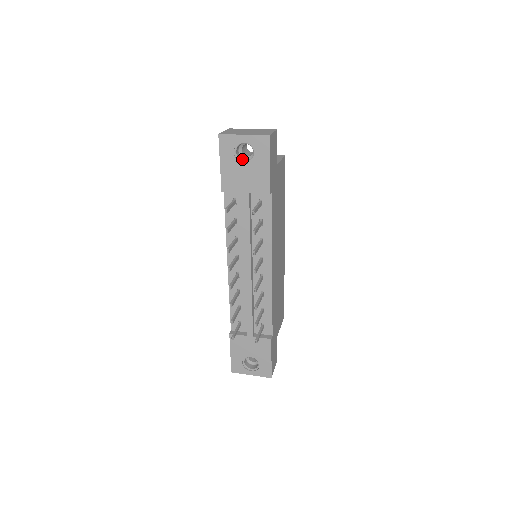
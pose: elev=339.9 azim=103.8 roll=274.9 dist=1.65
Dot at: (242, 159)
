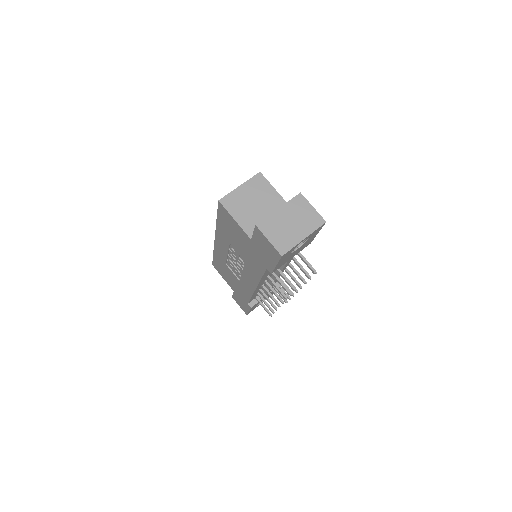
Dot at: occluded
